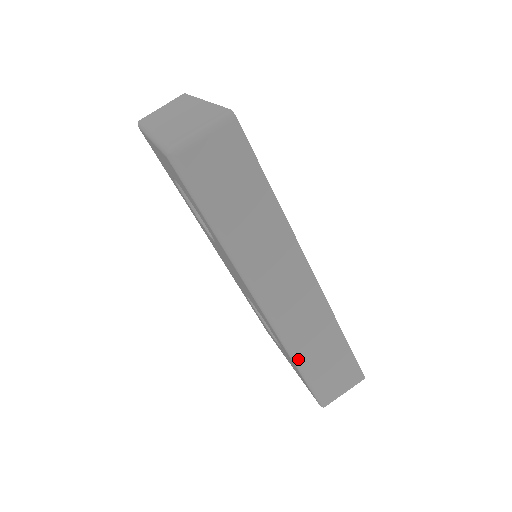
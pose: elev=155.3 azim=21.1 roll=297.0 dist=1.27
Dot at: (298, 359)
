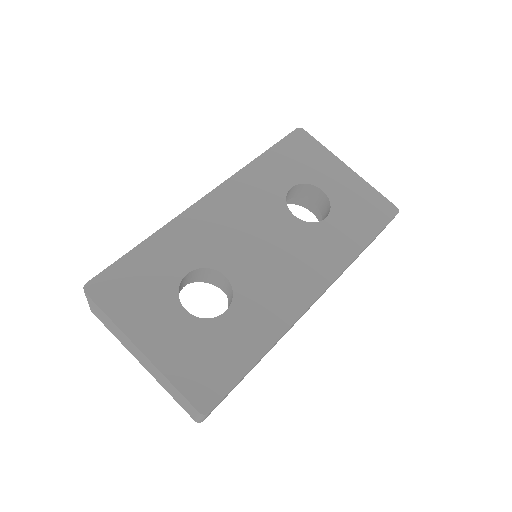
Dot at: occluded
